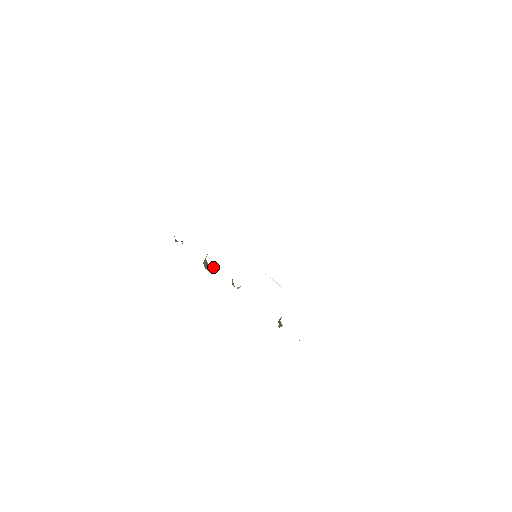
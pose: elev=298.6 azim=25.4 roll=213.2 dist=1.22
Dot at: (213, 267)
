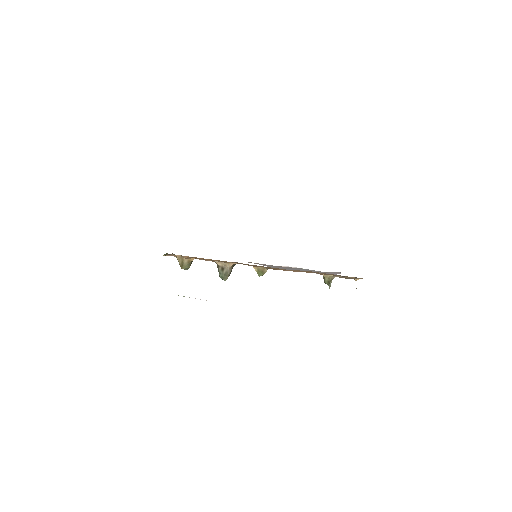
Dot at: (231, 268)
